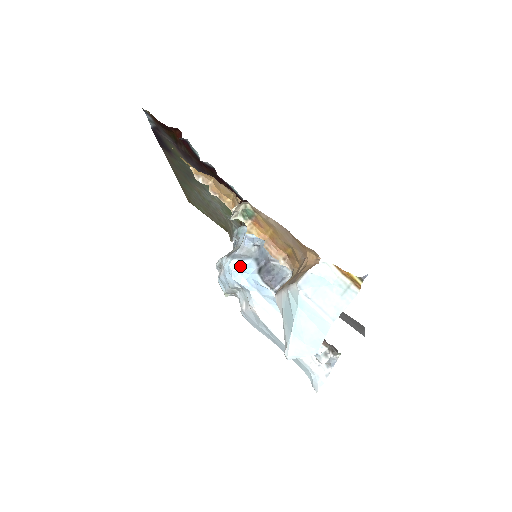
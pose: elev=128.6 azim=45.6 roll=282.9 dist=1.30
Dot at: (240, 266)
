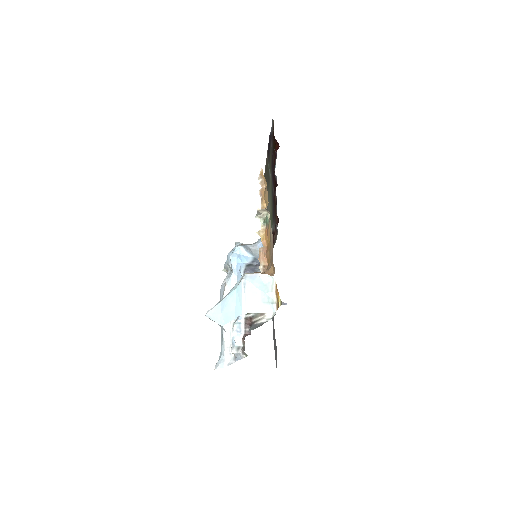
Dot at: (241, 253)
